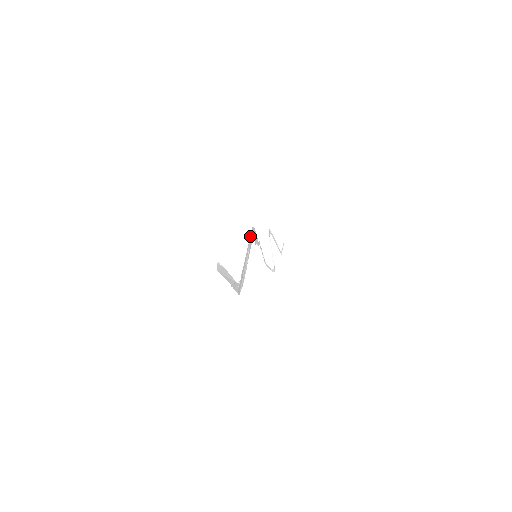
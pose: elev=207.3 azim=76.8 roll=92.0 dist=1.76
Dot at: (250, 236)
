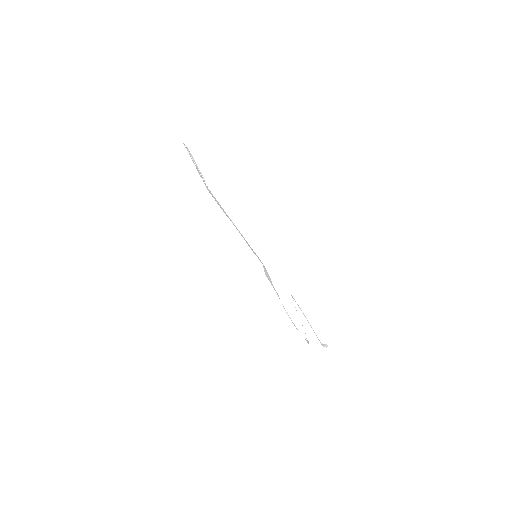
Dot at: (253, 251)
